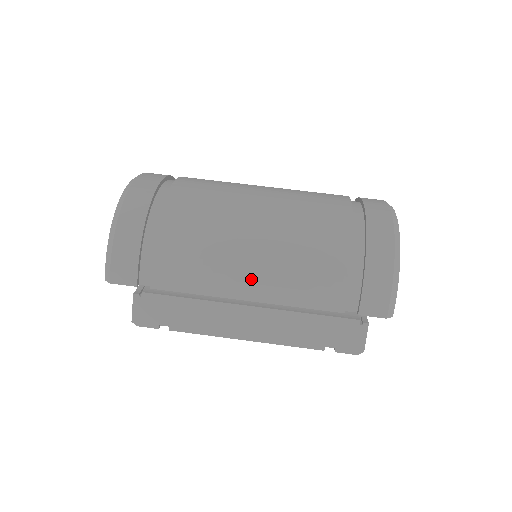
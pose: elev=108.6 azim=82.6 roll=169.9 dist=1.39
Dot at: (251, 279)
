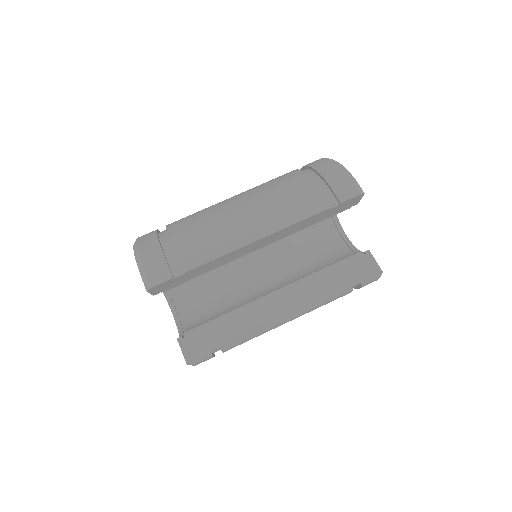
Dot at: (252, 224)
